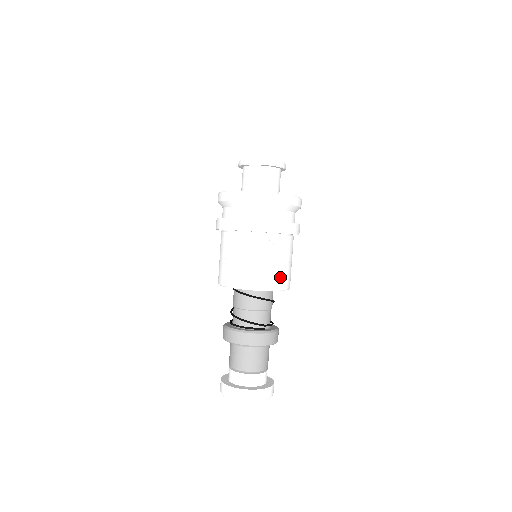
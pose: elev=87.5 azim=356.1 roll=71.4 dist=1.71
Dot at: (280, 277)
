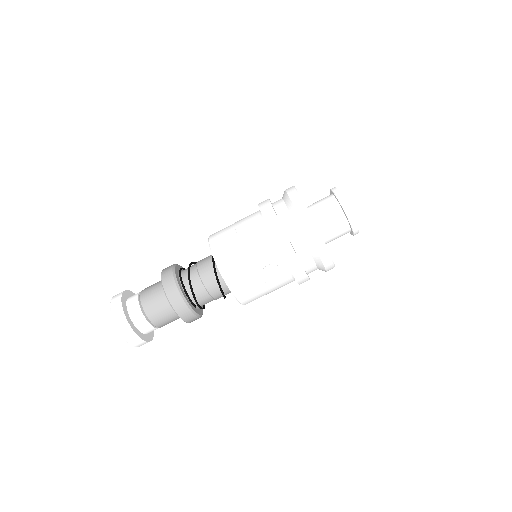
Dot at: (251, 295)
